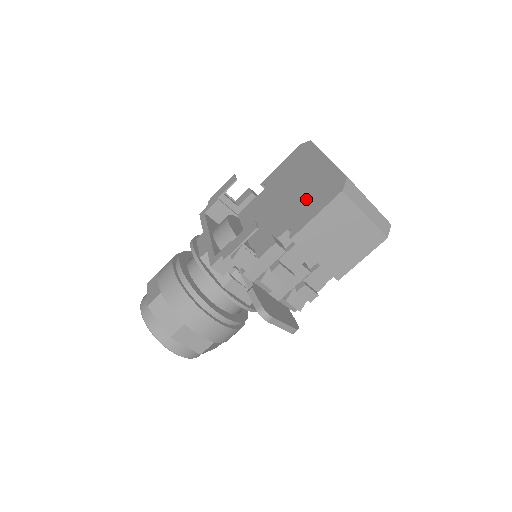
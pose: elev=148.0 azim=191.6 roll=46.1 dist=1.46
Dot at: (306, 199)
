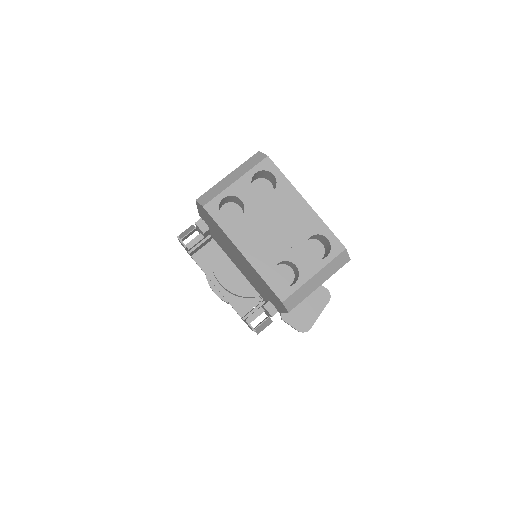
Dot at: (262, 287)
